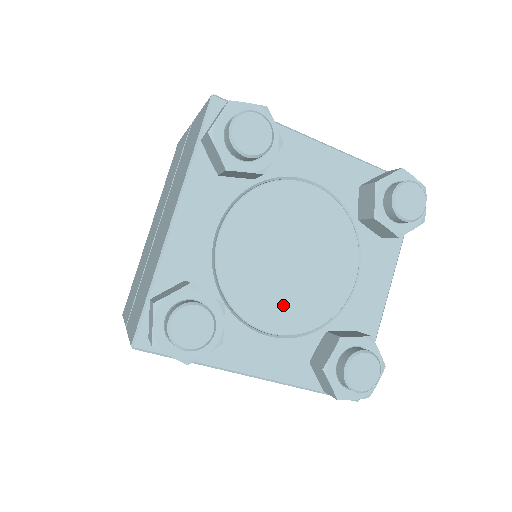
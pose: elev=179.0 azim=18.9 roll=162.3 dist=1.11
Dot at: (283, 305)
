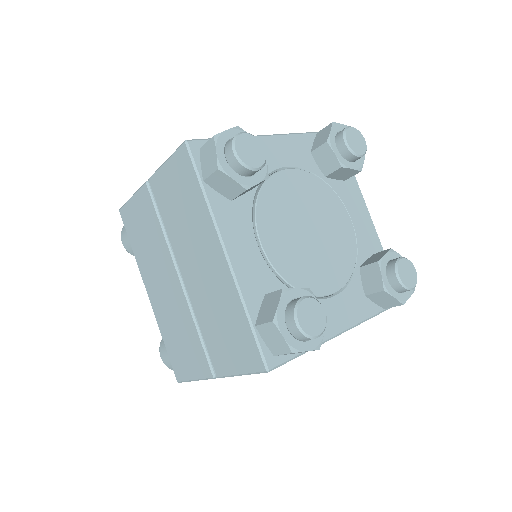
Dot at: (283, 243)
